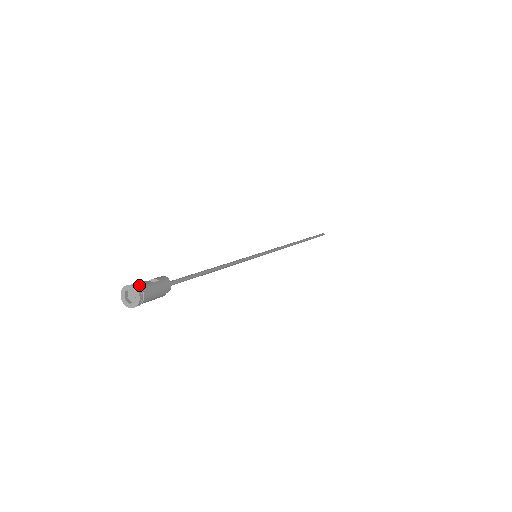
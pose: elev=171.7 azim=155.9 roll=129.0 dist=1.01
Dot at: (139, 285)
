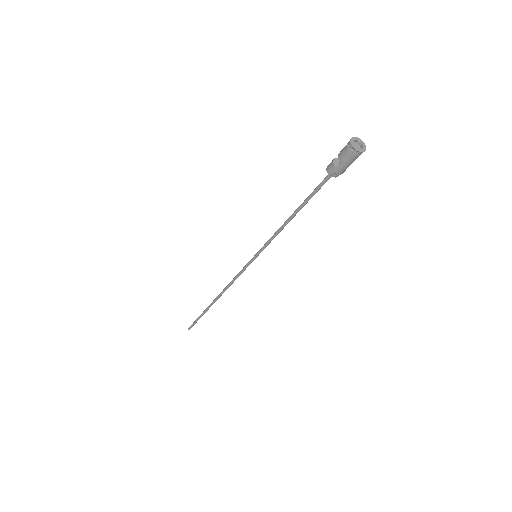
Dot at: (355, 144)
